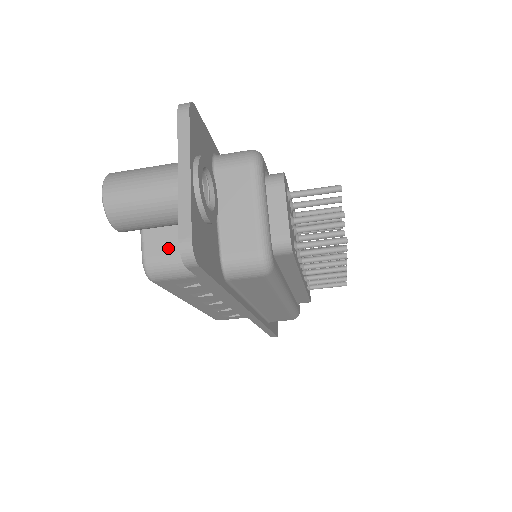
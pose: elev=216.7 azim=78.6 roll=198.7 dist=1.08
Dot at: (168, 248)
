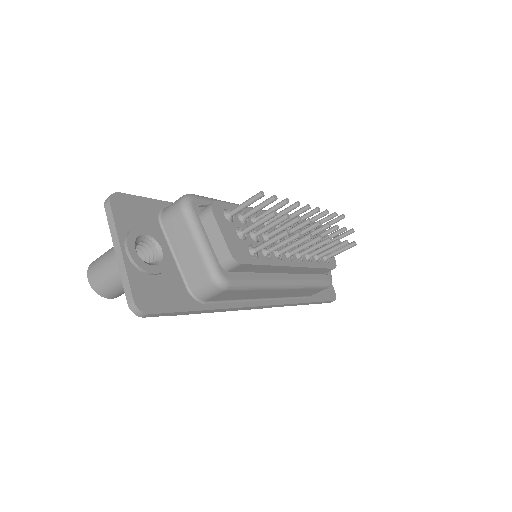
Dot at: occluded
